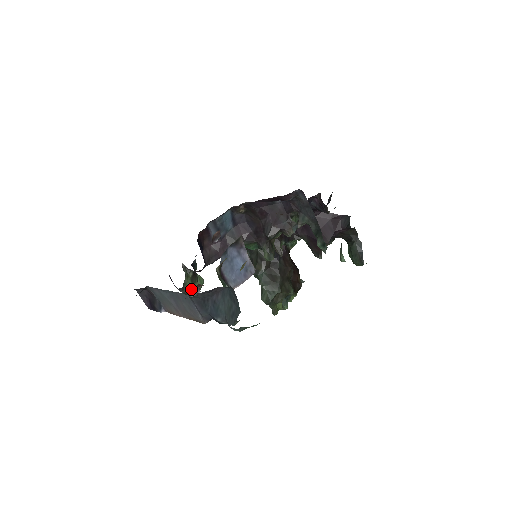
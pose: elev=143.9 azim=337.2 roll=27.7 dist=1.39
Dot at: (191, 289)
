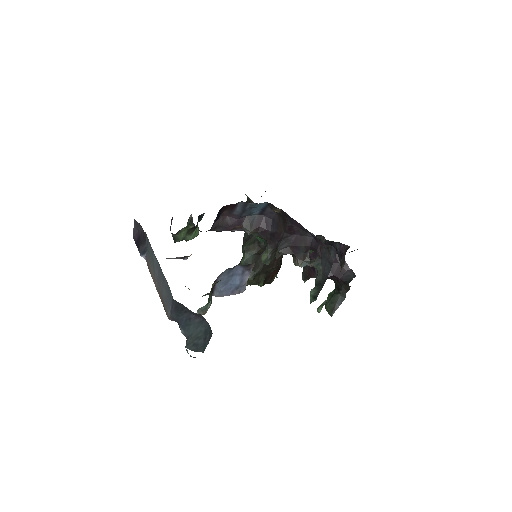
Dot at: (182, 238)
